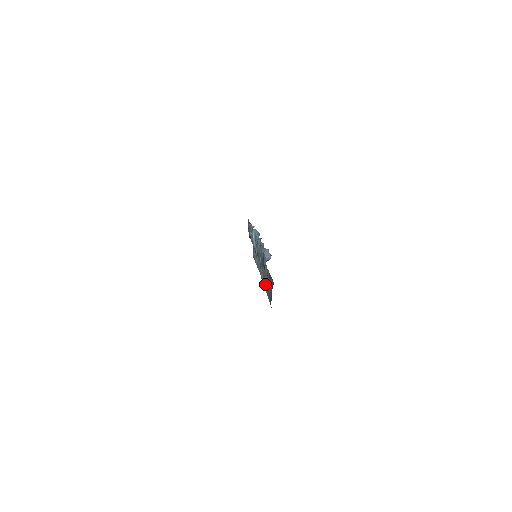
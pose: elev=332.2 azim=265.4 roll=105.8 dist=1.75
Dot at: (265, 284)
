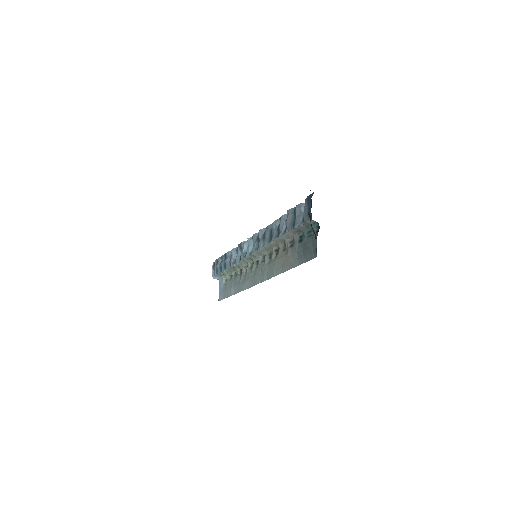
Dot at: (280, 267)
